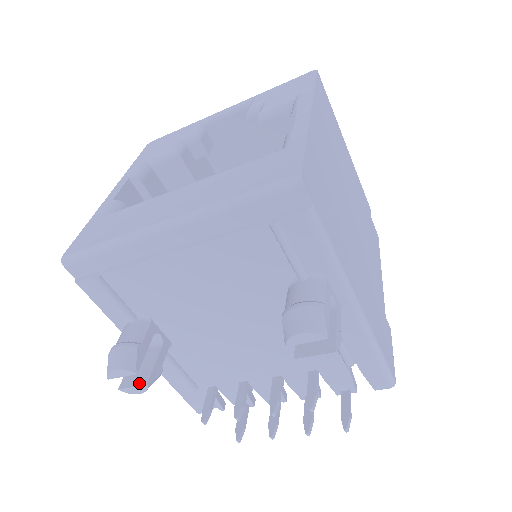
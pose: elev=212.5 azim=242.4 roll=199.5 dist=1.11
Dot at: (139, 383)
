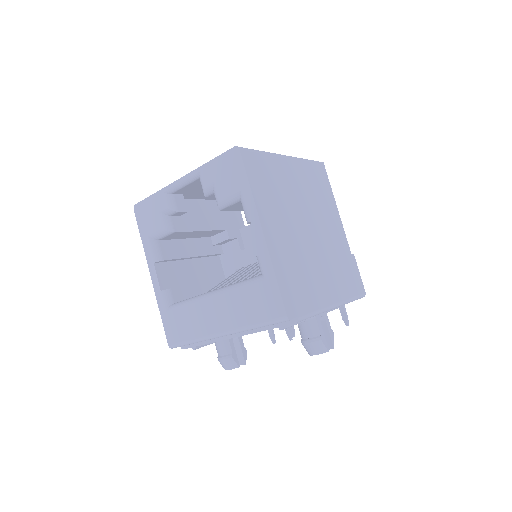
Dot at: (241, 364)
